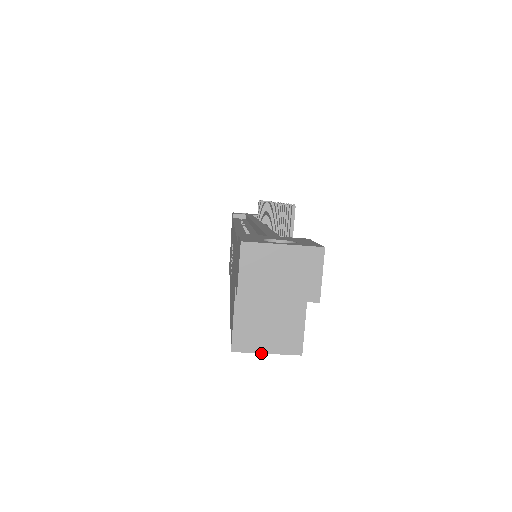
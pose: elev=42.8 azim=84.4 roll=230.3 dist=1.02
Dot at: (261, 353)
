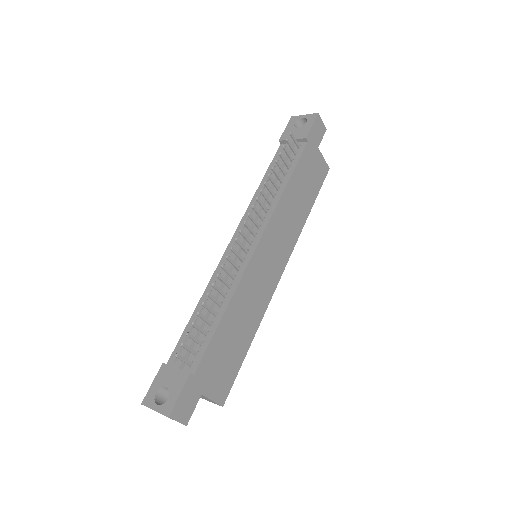
Dot at: (207, 400)
